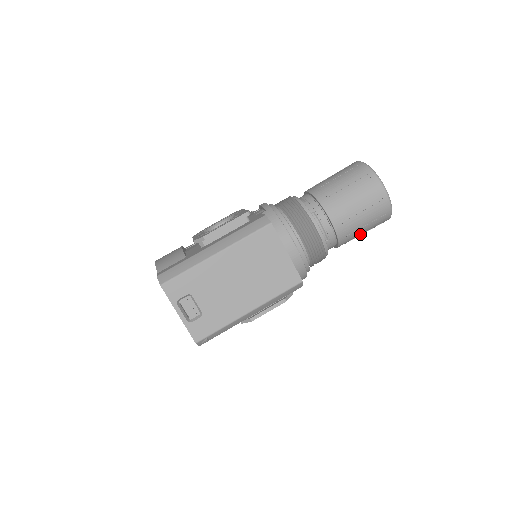
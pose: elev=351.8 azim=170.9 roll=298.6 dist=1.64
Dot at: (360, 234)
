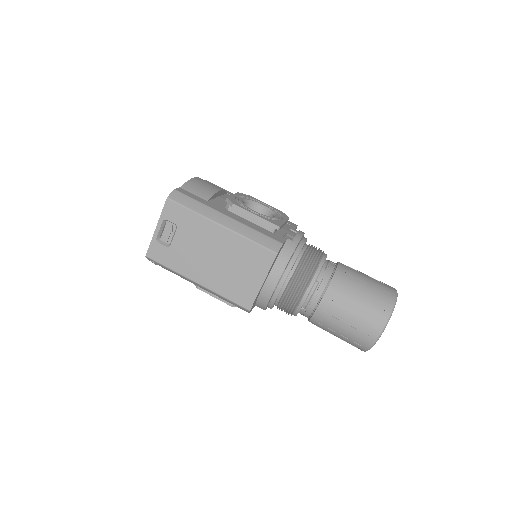
Dot at: occluded
